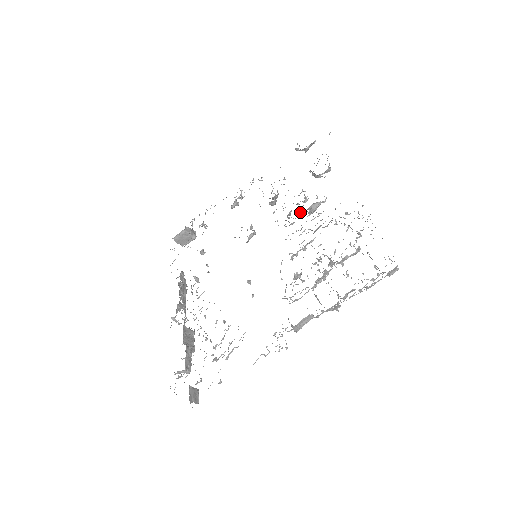
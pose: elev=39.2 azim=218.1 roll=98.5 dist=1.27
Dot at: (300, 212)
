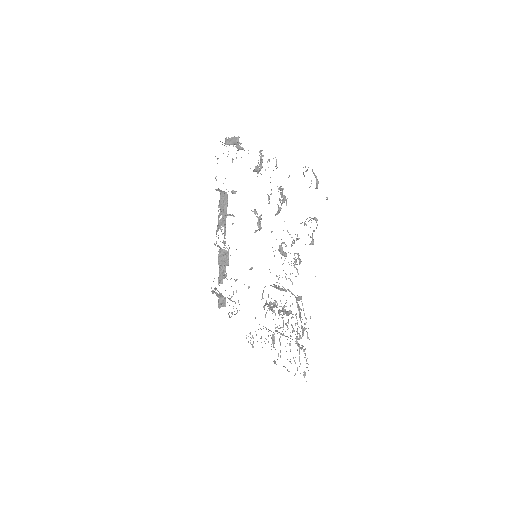
Dot at: (285, 256)
